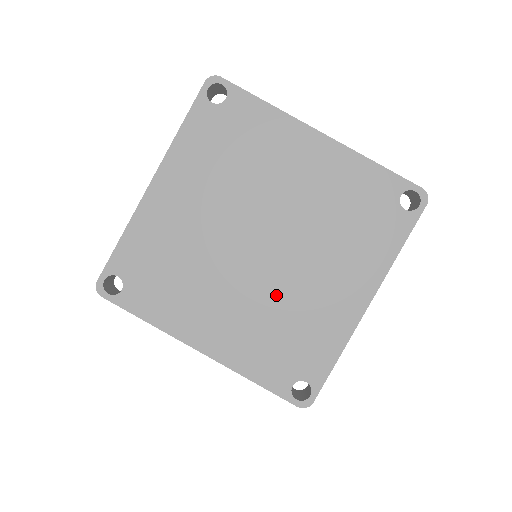
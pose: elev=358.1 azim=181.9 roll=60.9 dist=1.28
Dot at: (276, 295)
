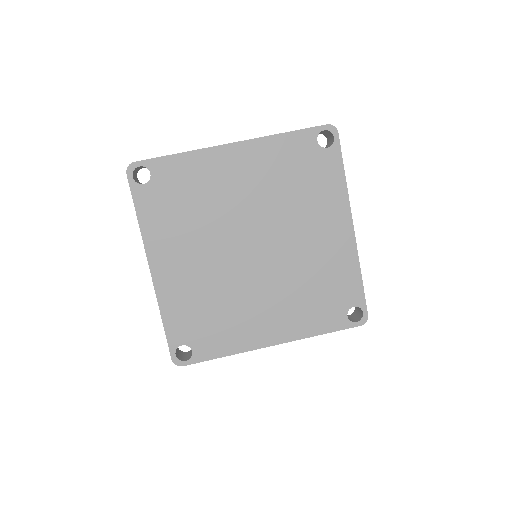
Dot at: (291, 271)
